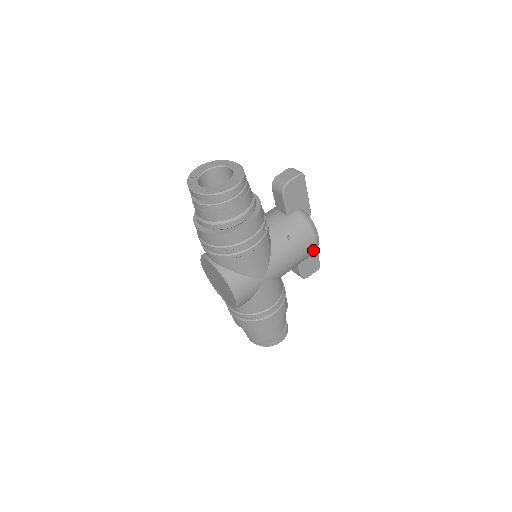
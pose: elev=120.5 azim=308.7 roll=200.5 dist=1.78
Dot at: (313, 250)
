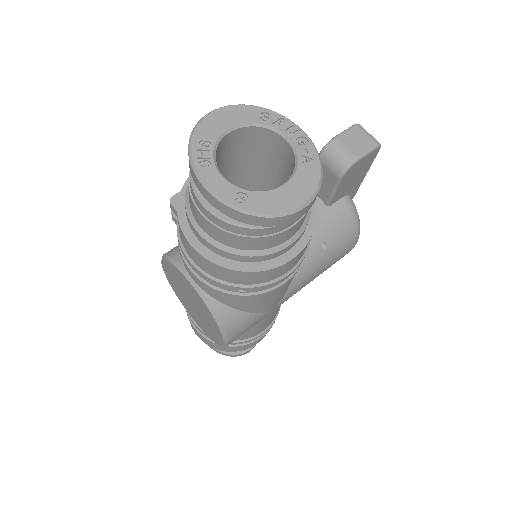
Dot at: occluded
